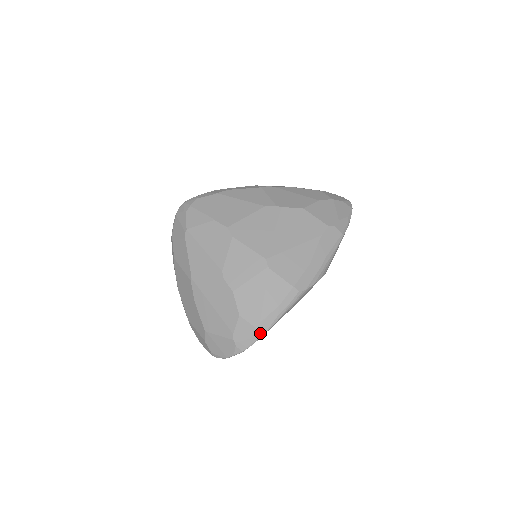
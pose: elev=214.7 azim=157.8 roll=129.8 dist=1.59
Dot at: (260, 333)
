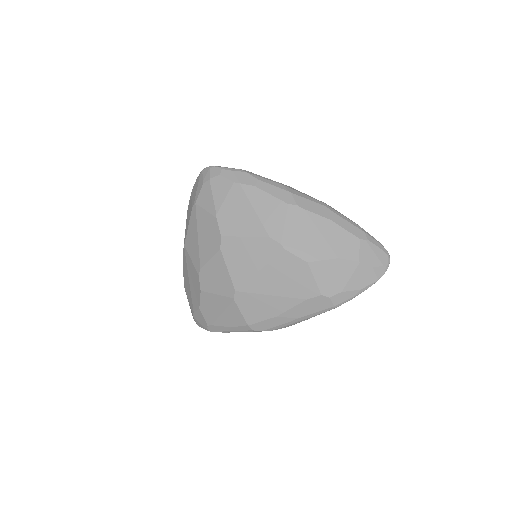
Dot at: (210, 330)
